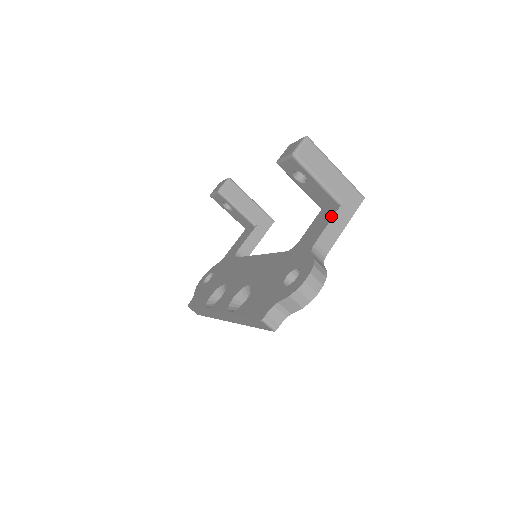
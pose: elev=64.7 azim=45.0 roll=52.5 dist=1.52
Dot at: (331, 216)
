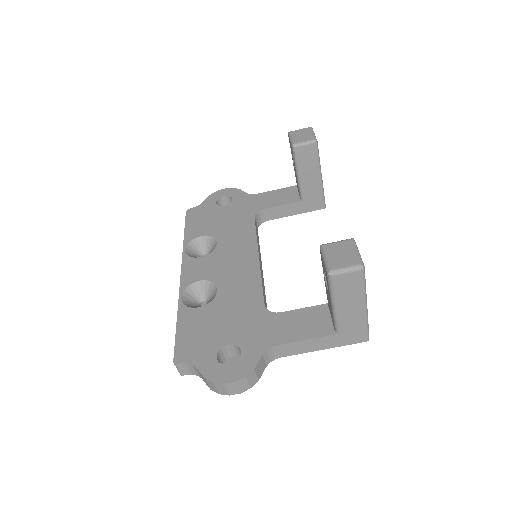
Dot at: (318, 334)
